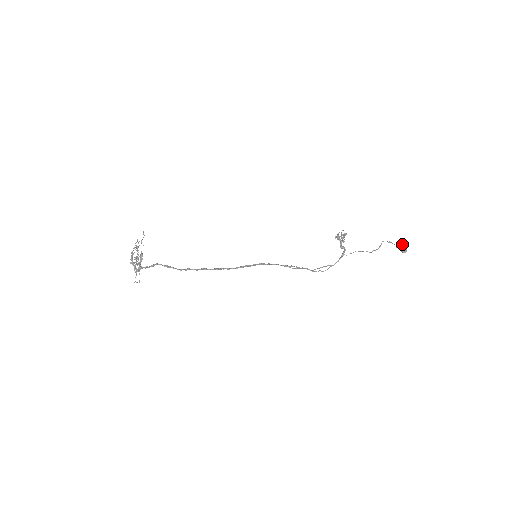
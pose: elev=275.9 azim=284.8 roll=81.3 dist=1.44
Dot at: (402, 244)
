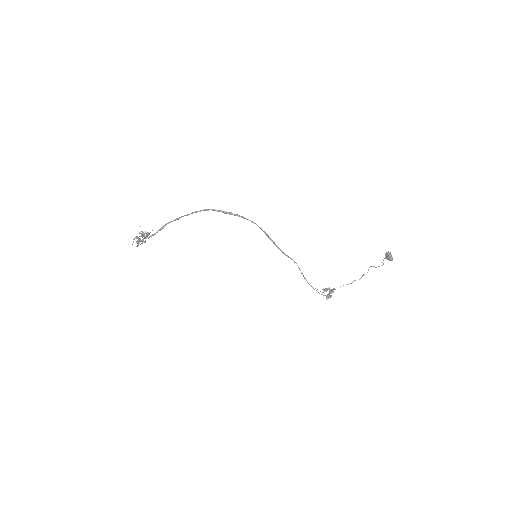
Dot at: (388, 251)
